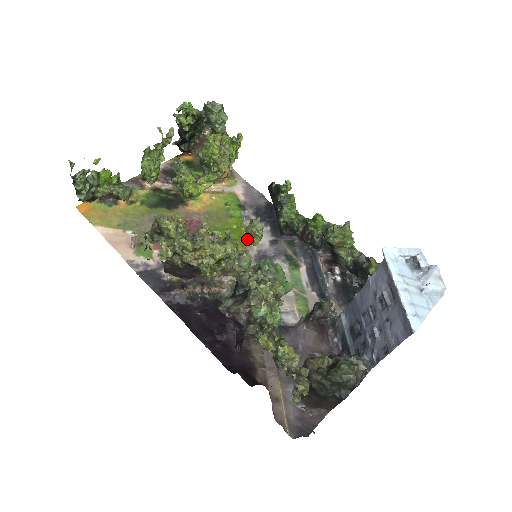
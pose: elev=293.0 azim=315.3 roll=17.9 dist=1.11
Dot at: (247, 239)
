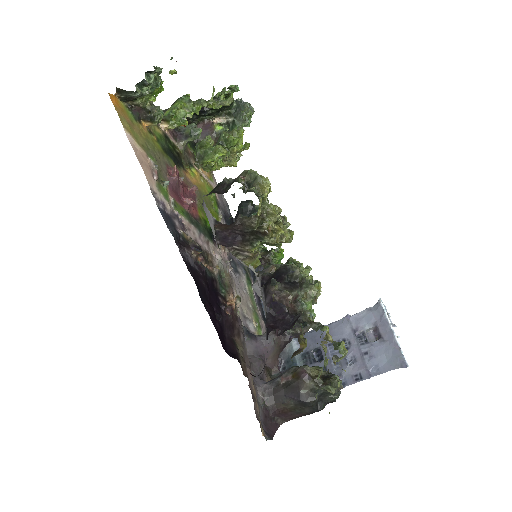
Dot at: occluded
